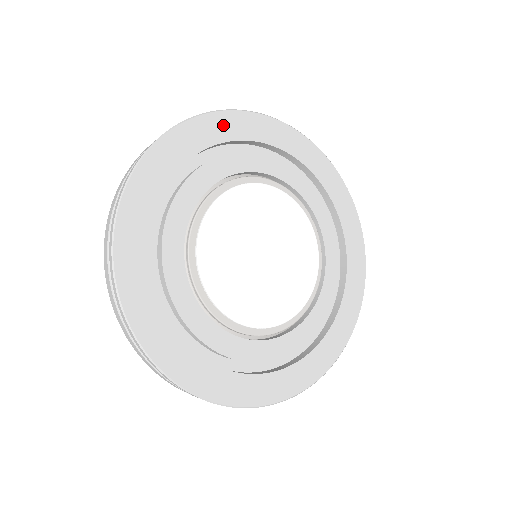
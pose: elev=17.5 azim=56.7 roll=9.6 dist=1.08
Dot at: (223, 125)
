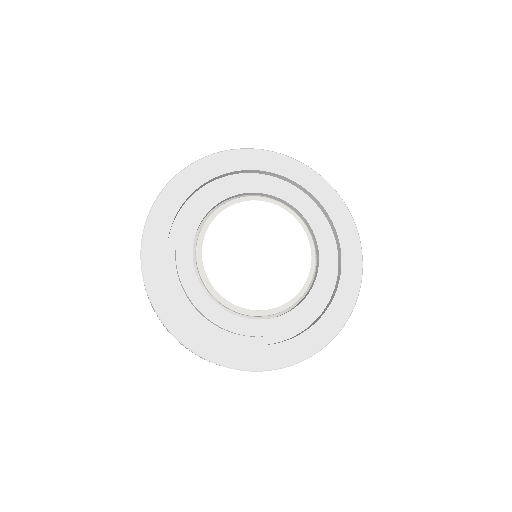
Dot at: (214, 164)
